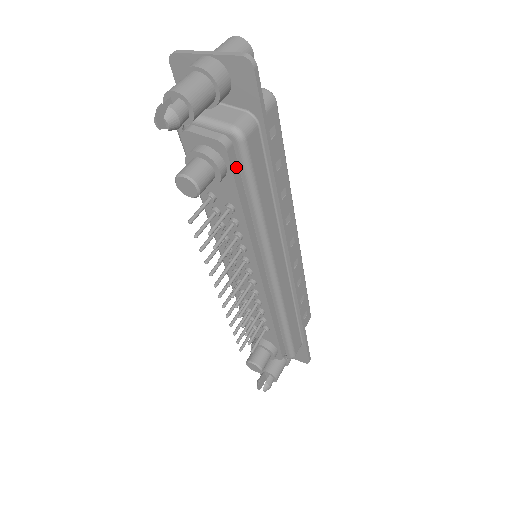
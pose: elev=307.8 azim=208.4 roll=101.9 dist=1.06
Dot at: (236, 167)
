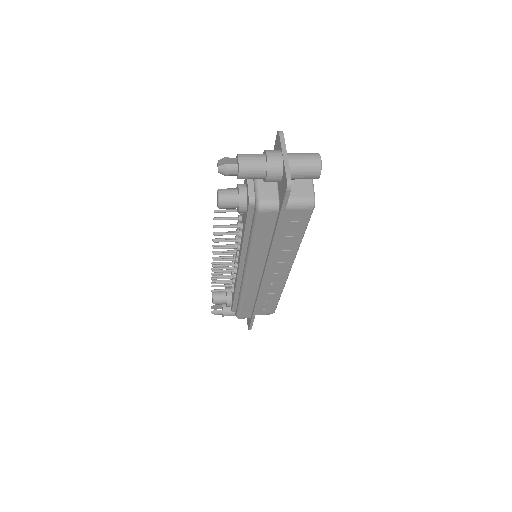
Dot at: (252, 216)
